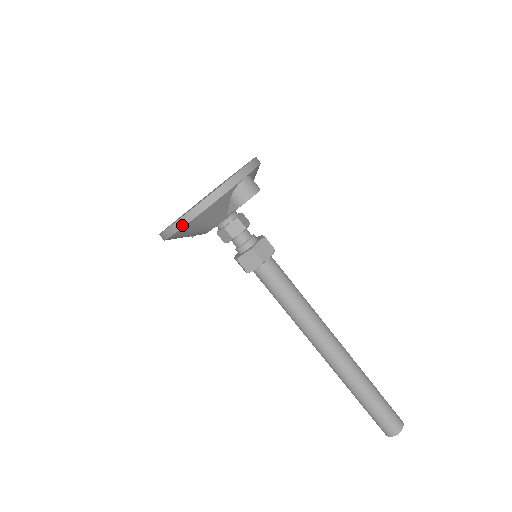
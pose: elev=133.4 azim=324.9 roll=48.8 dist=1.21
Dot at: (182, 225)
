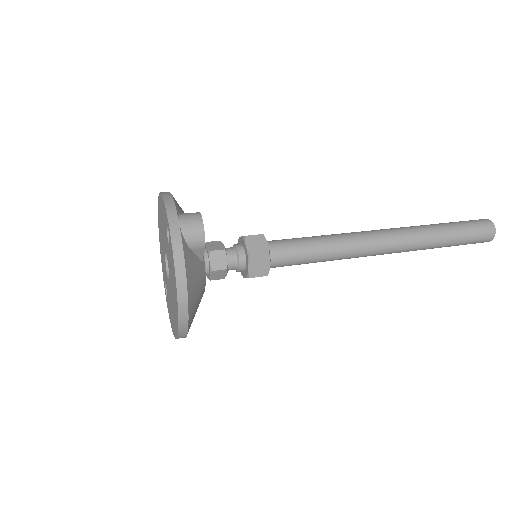
Dot at: (186, 315)
